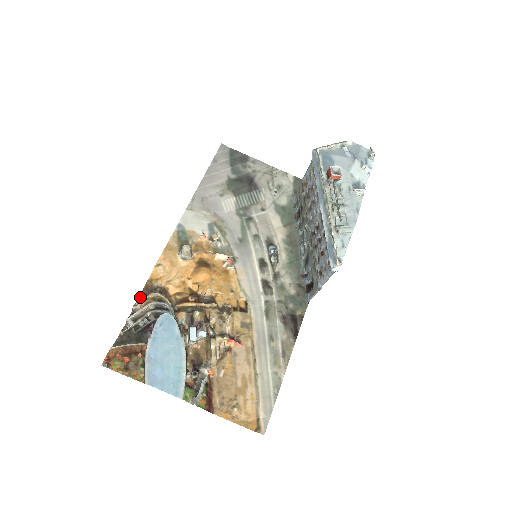
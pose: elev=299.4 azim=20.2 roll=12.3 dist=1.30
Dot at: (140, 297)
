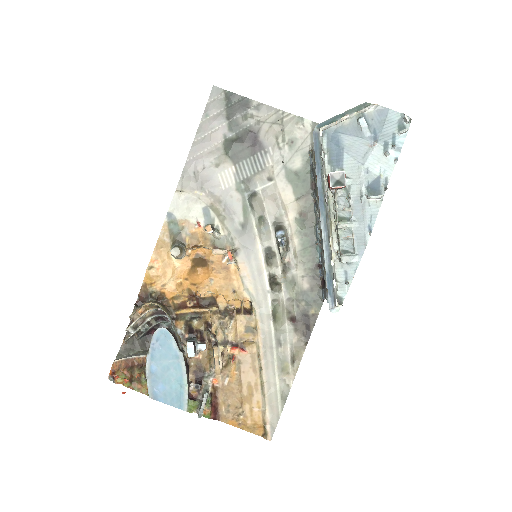
Dot at: (136, 305)
